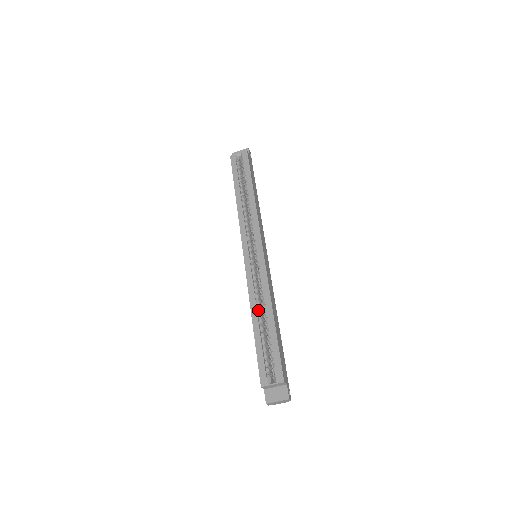
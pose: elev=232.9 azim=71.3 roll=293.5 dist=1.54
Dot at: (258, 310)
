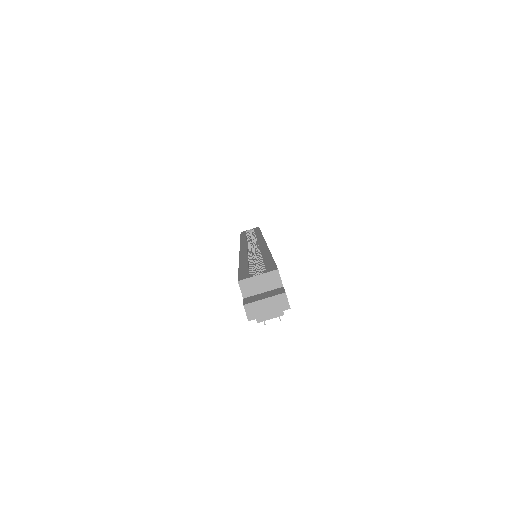
Dot at: (249, 258)
